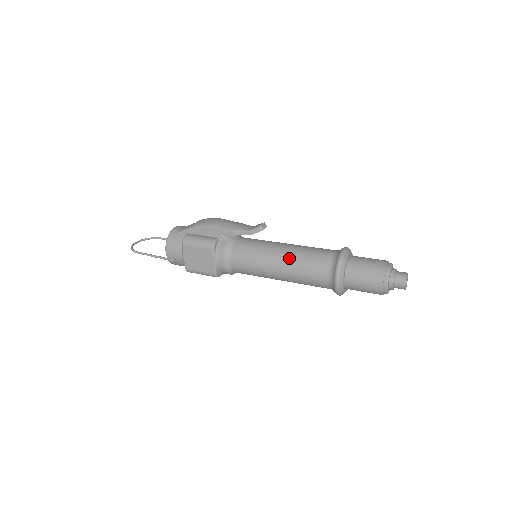
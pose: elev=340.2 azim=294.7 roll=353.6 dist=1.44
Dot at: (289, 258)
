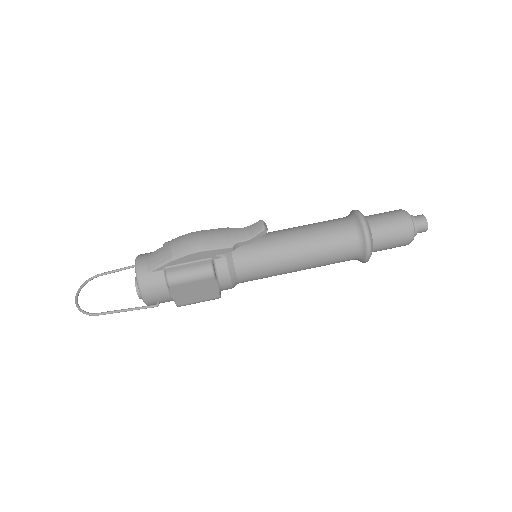
Dot at: (308, 250)
